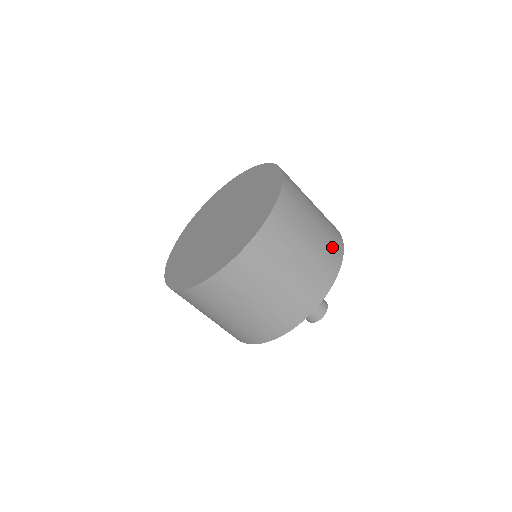
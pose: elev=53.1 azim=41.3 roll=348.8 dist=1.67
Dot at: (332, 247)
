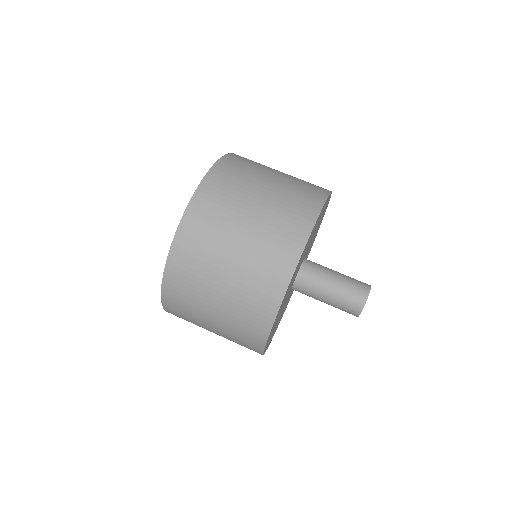
Dot at: (311, 186)
